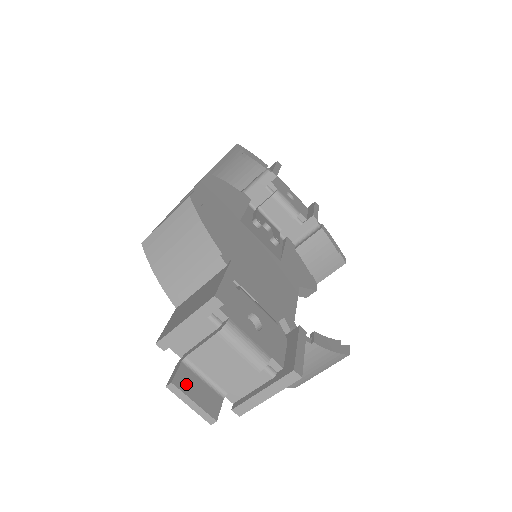
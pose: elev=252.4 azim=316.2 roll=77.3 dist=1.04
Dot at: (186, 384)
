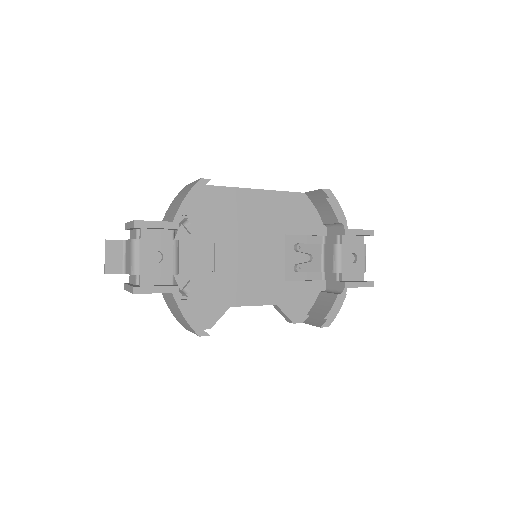
Dot at: (112, 248)
